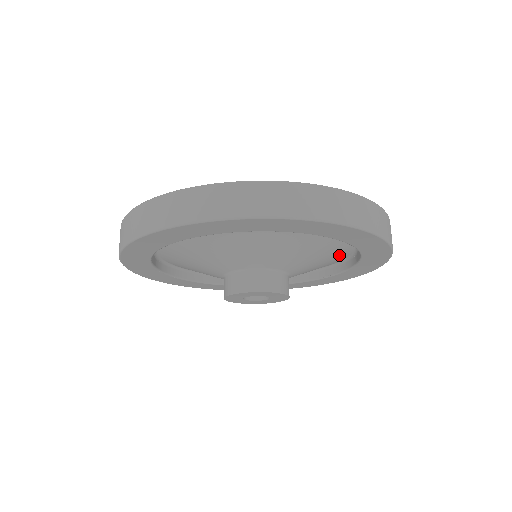
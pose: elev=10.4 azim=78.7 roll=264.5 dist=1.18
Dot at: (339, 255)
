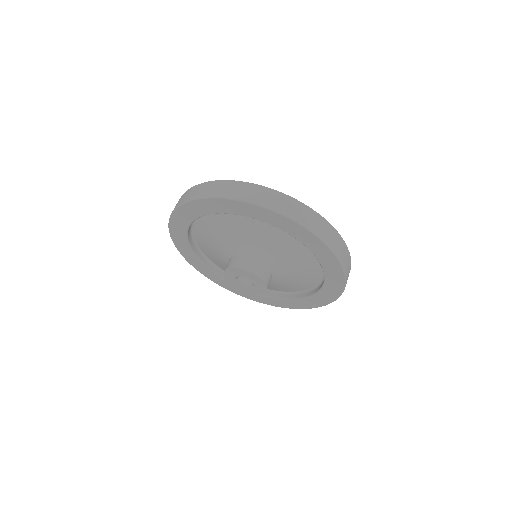
Dot at: (288, 239)
